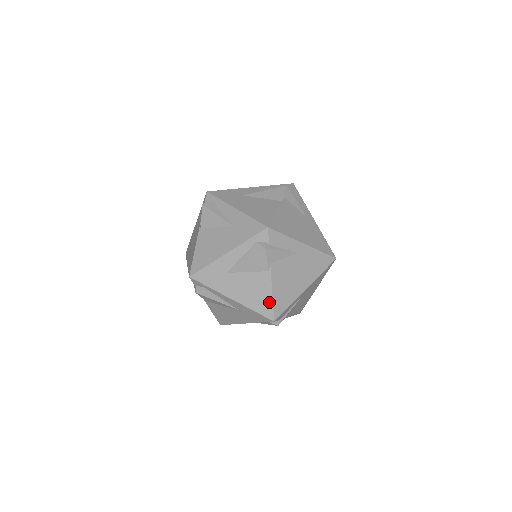
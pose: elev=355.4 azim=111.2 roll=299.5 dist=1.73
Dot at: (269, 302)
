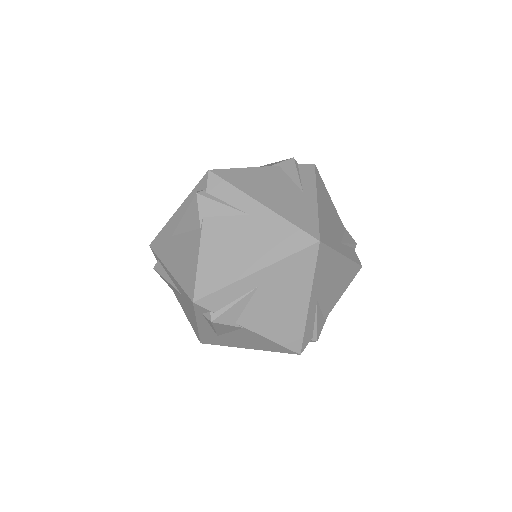
Dot at: (194, 273)
